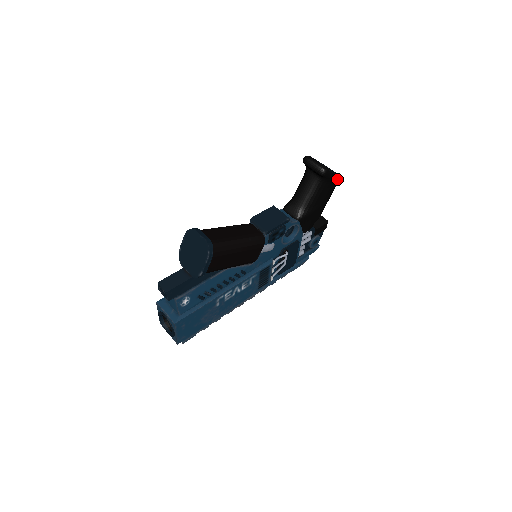
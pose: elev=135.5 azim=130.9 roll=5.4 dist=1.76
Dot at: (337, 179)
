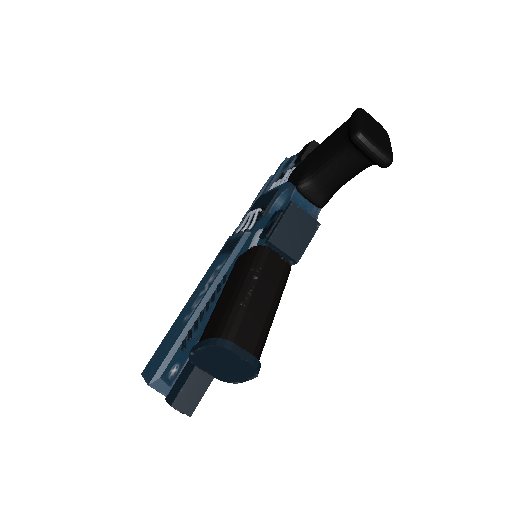
Dot at: occluded
